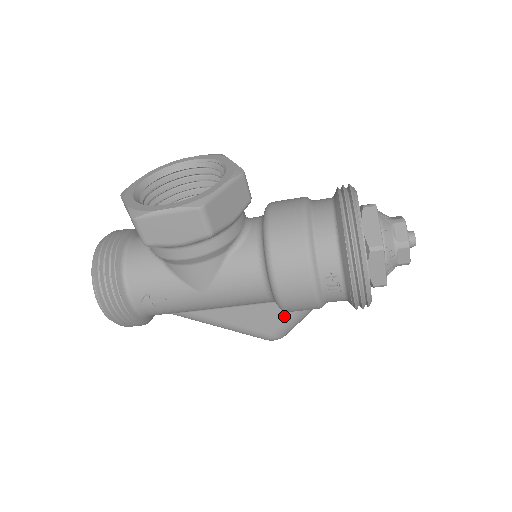
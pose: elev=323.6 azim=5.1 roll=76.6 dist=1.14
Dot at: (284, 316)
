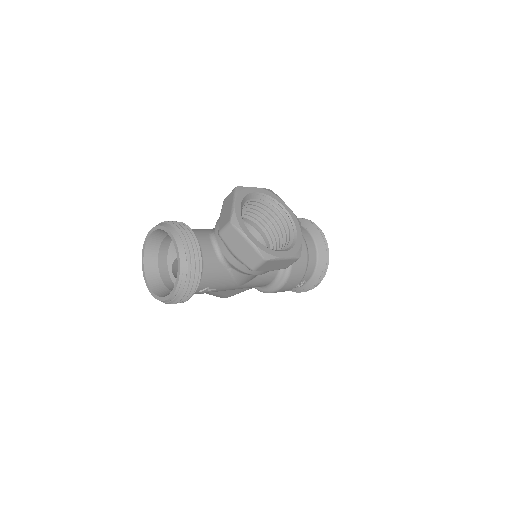
Dot at: (247, 289)
